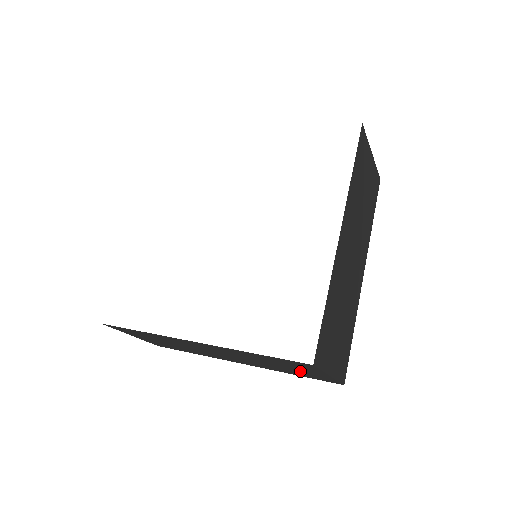
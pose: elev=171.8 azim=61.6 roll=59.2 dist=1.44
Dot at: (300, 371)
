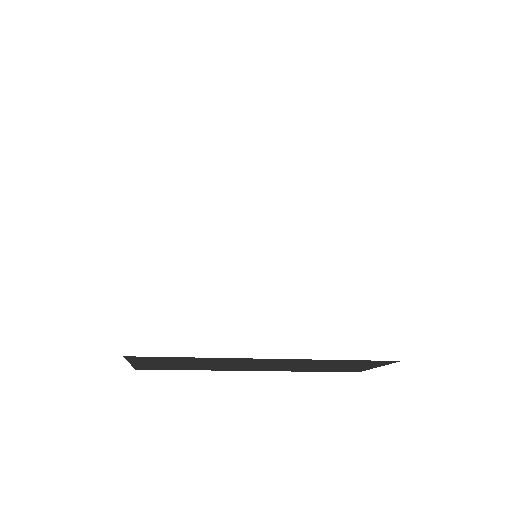
Dot at: (342, 368)
